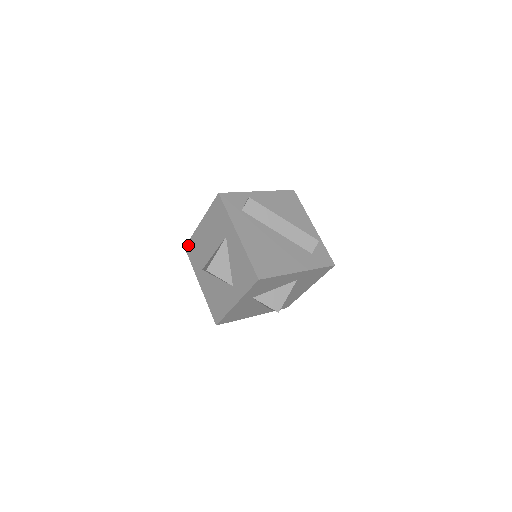
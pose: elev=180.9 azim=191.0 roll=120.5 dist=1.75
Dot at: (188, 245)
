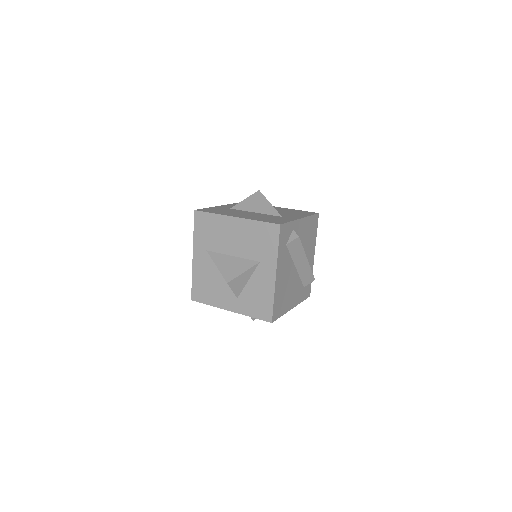
Dot at: (202, 214)
